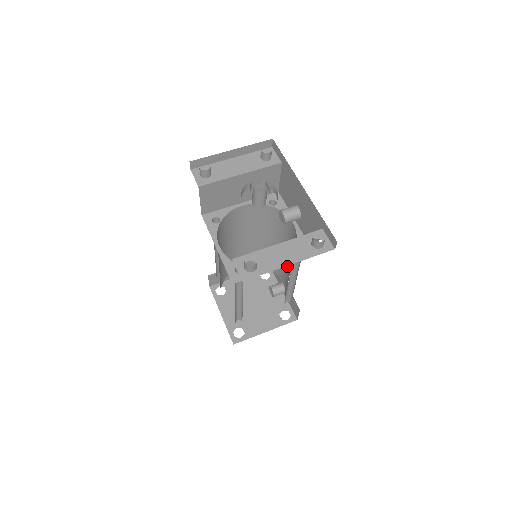
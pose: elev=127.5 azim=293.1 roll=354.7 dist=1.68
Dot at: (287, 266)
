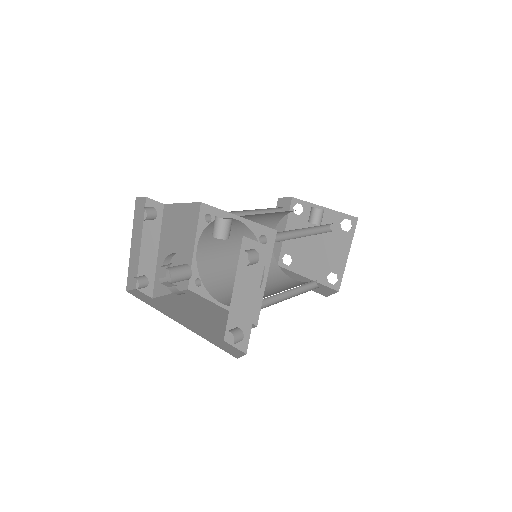
Dot at: occluded
